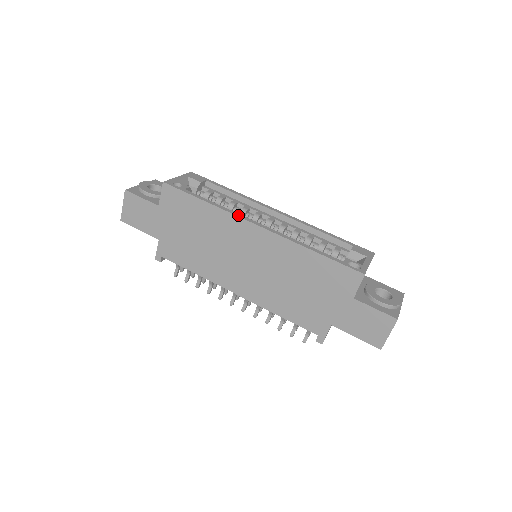
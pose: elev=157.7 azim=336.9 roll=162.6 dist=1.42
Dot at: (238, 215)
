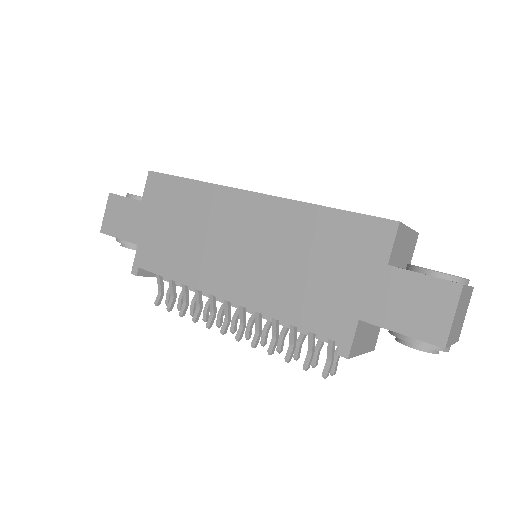
Dot at: (229, 187)
